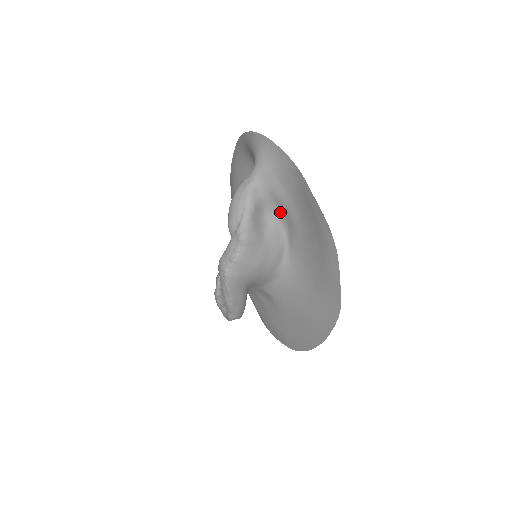
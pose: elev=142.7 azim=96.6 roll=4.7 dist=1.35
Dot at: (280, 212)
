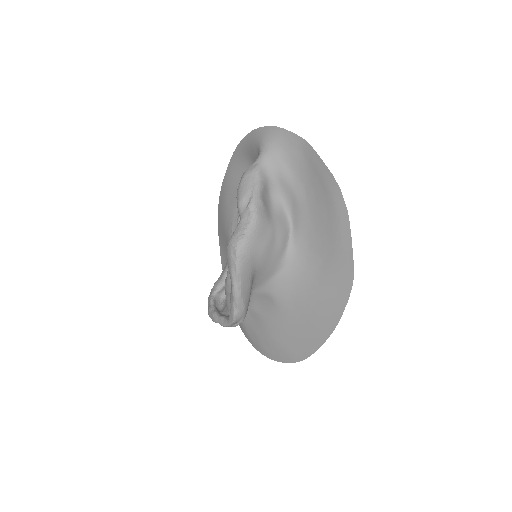
Dot at: (285, 195)
